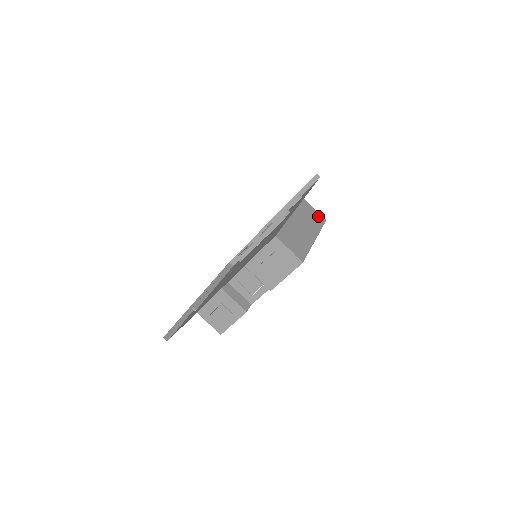
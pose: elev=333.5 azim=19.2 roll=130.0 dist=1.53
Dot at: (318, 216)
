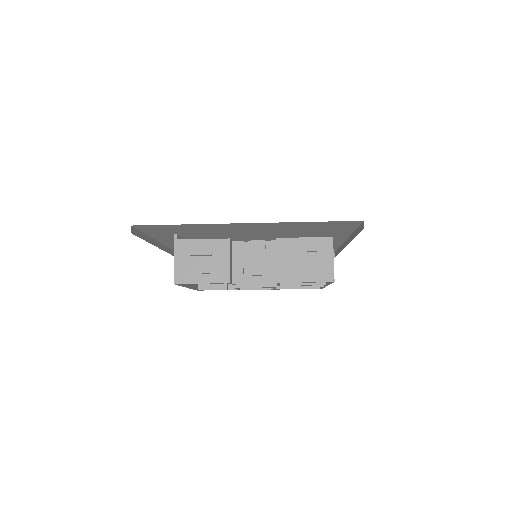
Dot at: occluded
